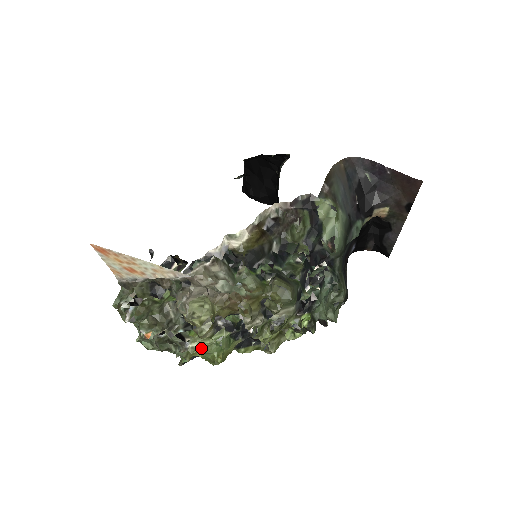
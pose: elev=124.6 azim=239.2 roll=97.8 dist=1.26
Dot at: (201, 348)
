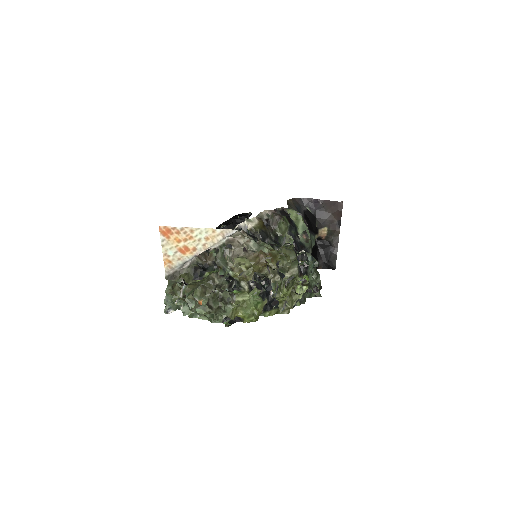
Dot at: (243, 302)
